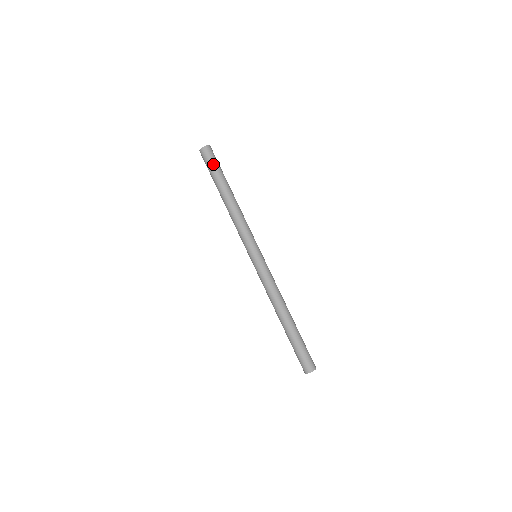
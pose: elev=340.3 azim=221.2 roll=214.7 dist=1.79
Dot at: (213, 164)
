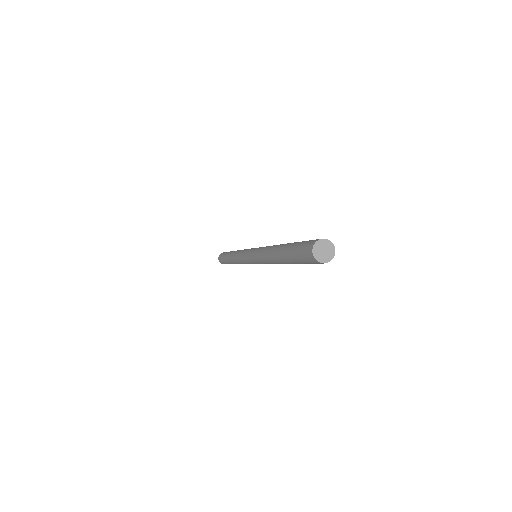
Dot at: occluded
